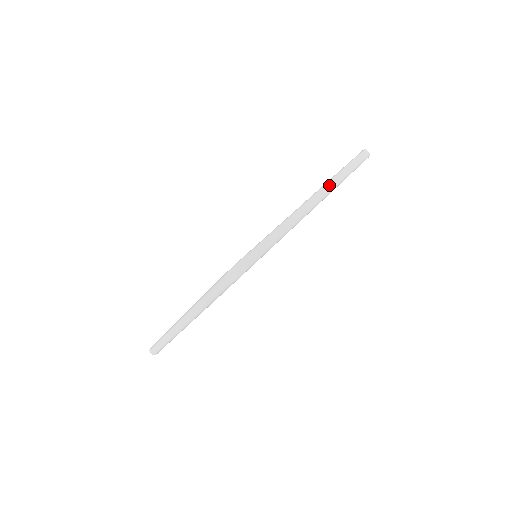
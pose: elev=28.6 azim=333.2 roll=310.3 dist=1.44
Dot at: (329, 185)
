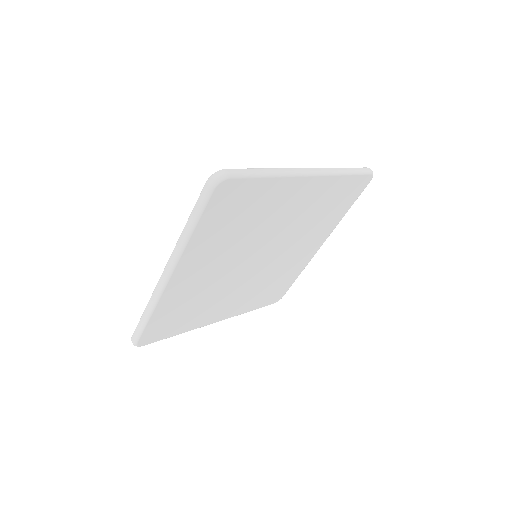
Dot at: (326, 169)
